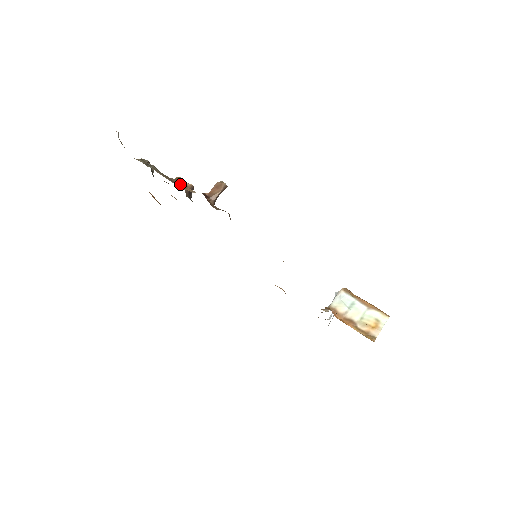
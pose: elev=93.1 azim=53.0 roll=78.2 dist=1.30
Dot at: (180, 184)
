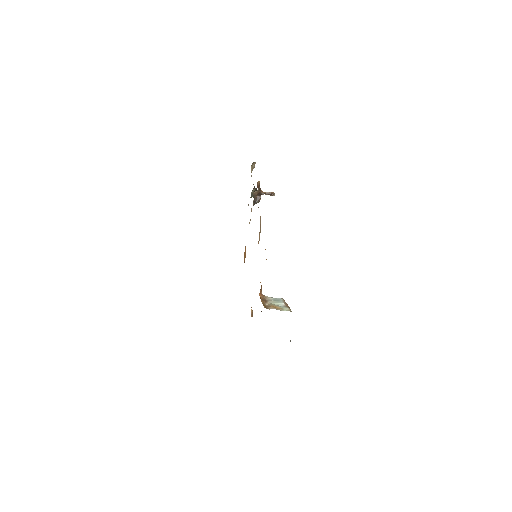
Dot at: occluded
